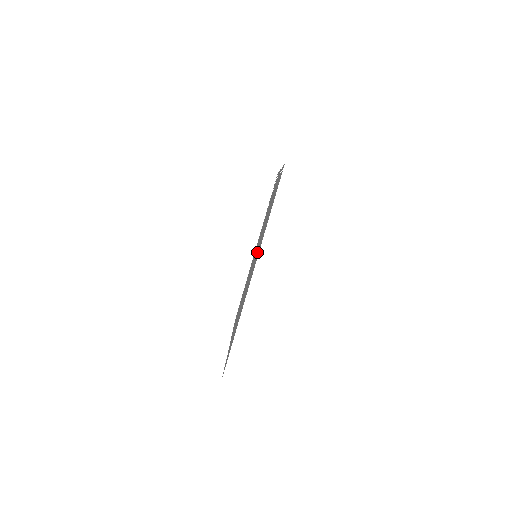
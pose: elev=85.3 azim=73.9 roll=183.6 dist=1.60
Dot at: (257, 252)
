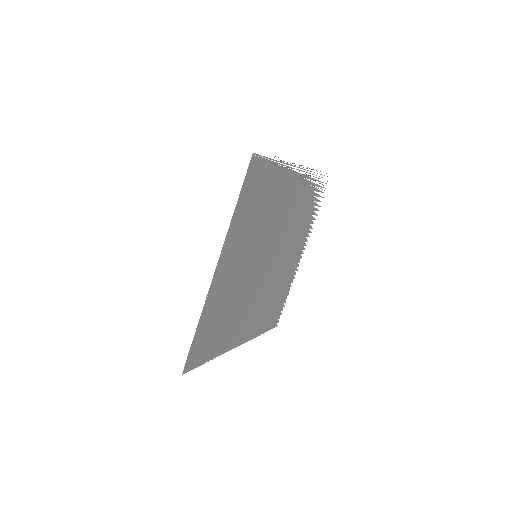
Dot at: (248, 250)
